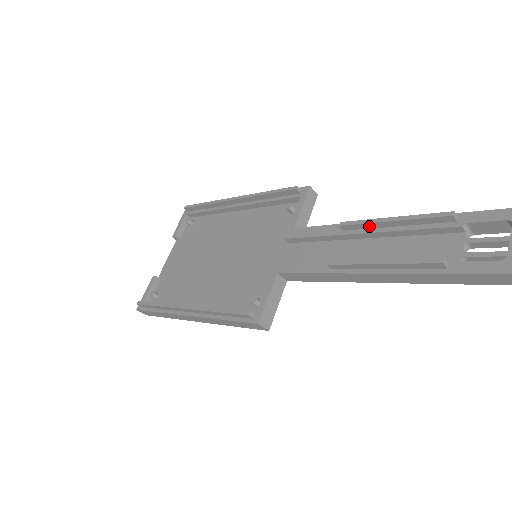
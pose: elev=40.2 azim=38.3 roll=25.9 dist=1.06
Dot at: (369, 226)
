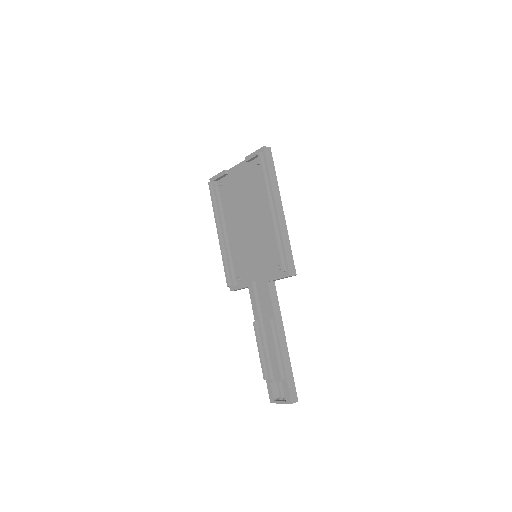
Dot at: (273, 336)
